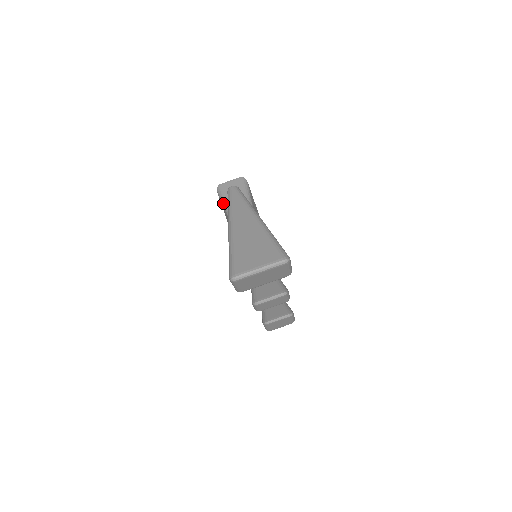
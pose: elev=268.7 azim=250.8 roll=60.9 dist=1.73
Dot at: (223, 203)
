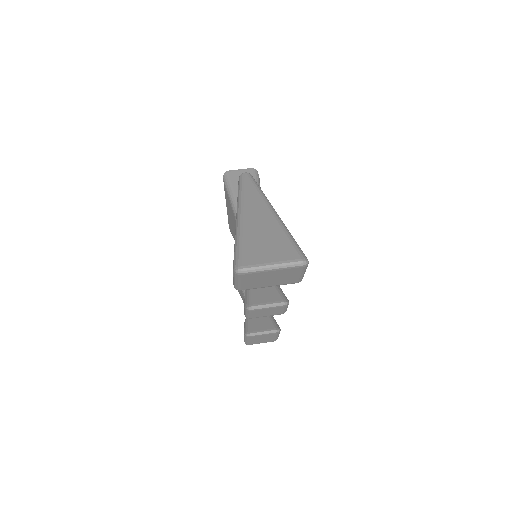
Dot at: (228, 191)
